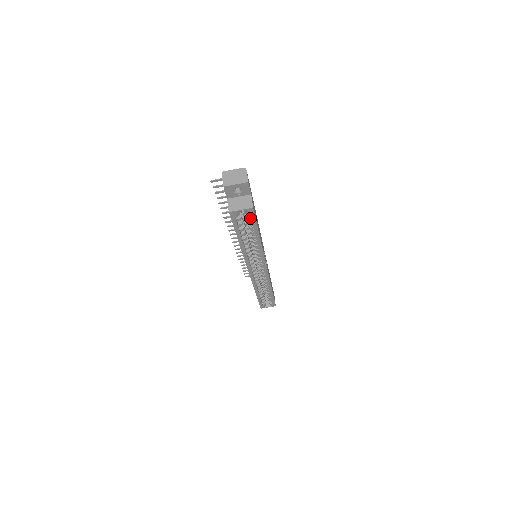
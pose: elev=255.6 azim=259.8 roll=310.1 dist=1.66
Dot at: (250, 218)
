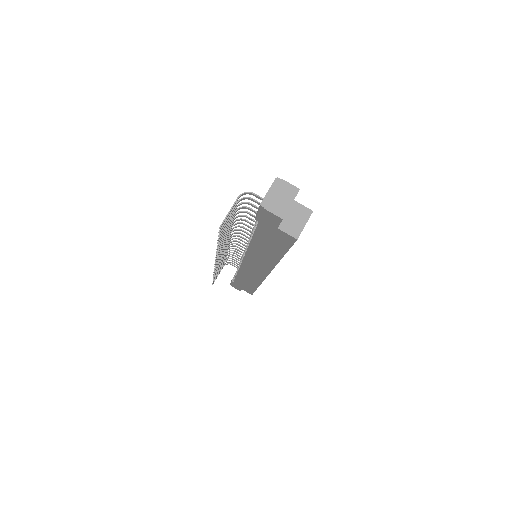
Dot at: occluded
